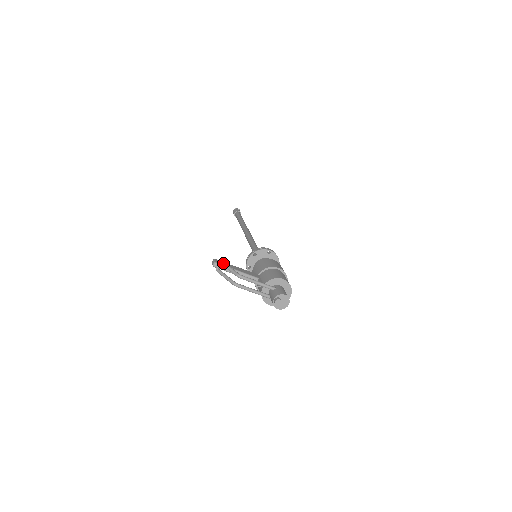
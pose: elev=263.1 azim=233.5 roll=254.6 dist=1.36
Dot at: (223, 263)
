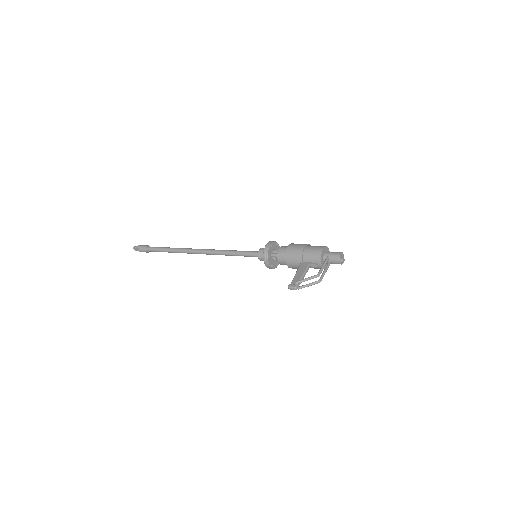
Dot at: (300, 282)
